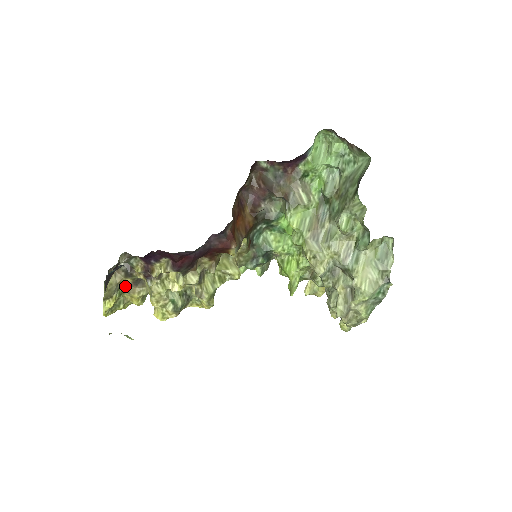
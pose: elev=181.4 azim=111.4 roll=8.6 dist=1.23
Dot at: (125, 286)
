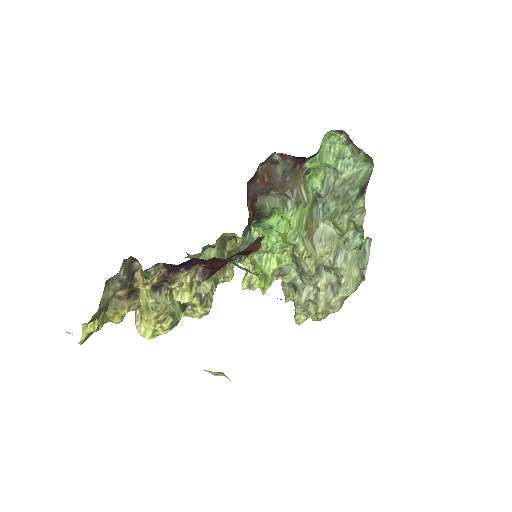
Dot at: (111, 300)
